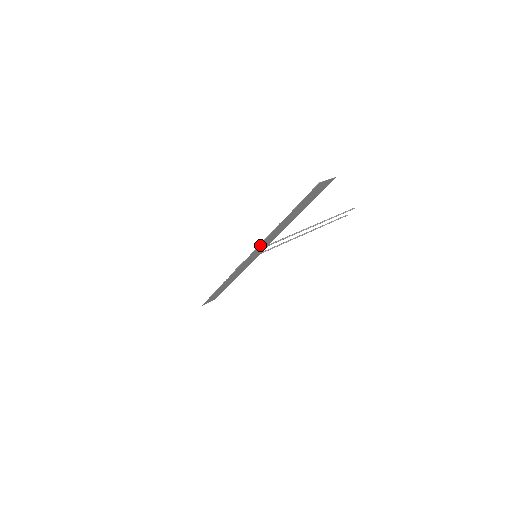
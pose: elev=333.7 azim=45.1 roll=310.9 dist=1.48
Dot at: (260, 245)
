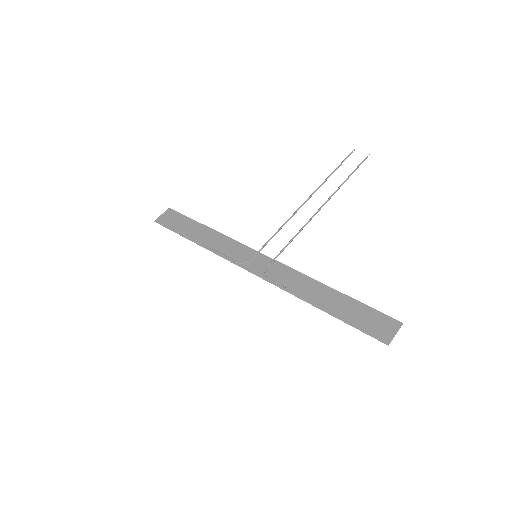
Dot at: (274, 282)
